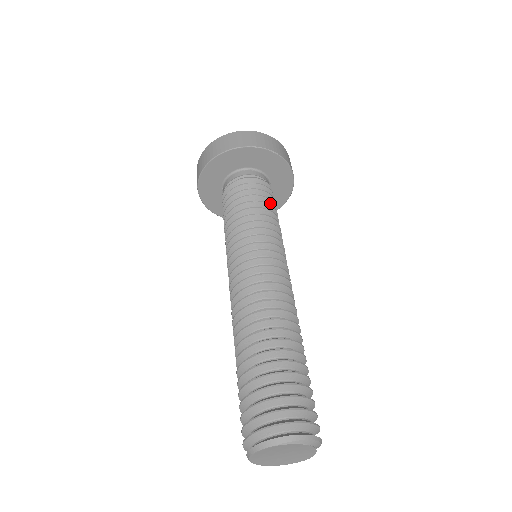
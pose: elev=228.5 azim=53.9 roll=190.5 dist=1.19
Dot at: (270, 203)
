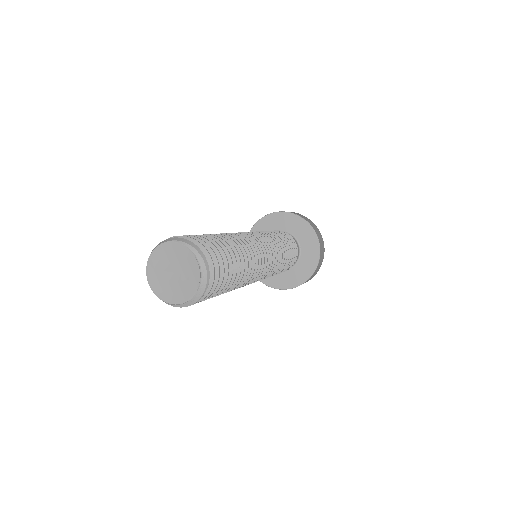
Dot at: occluded
